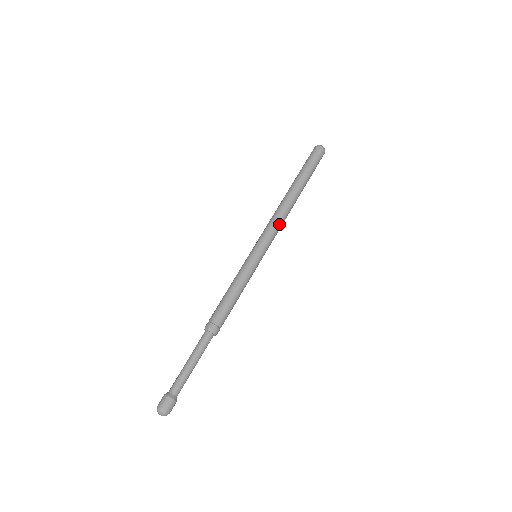
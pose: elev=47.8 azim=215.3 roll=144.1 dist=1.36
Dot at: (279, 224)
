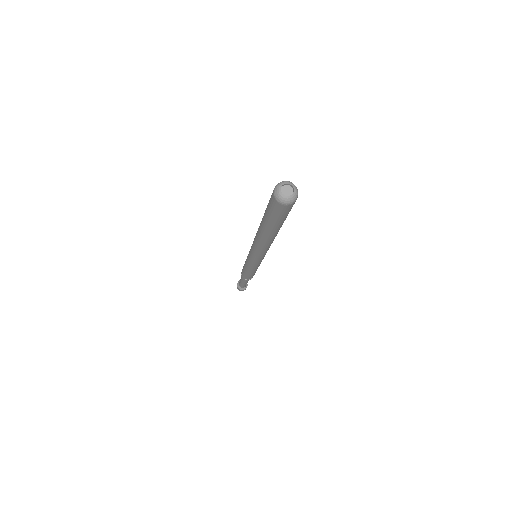
Dot at: (261, 252)
